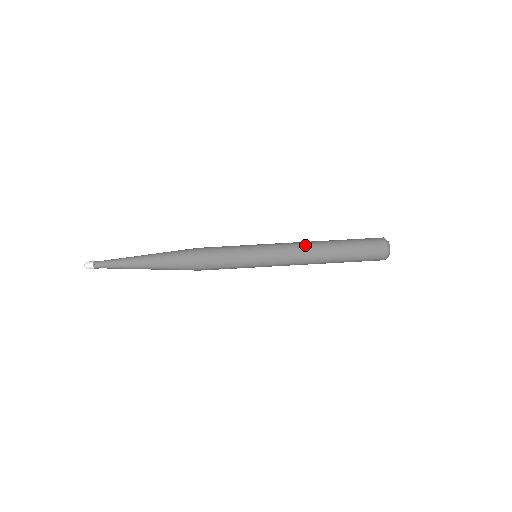
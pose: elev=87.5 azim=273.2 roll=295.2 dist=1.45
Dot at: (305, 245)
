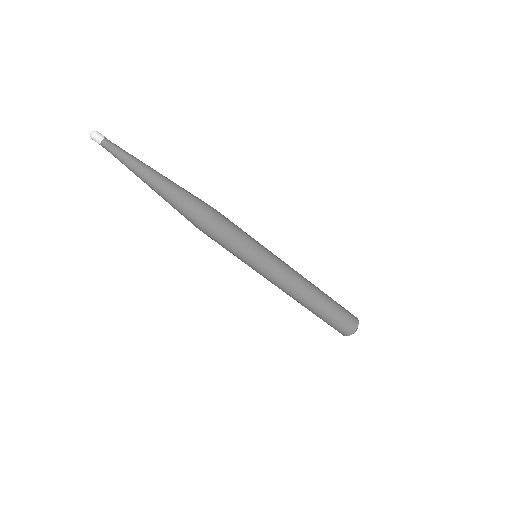
Dot at: (302, 276)
